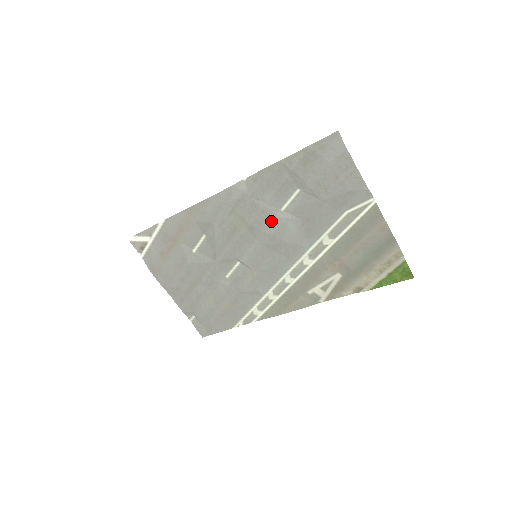
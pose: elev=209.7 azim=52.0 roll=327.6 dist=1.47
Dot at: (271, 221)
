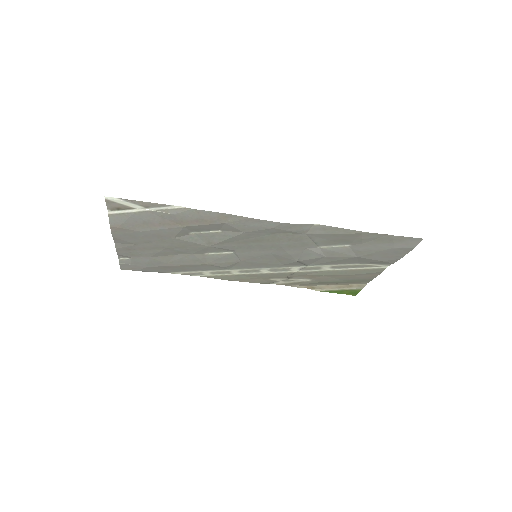
Dot at: (301, 249)
